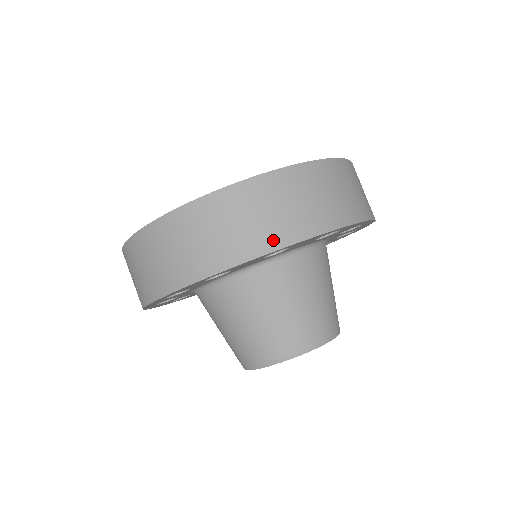
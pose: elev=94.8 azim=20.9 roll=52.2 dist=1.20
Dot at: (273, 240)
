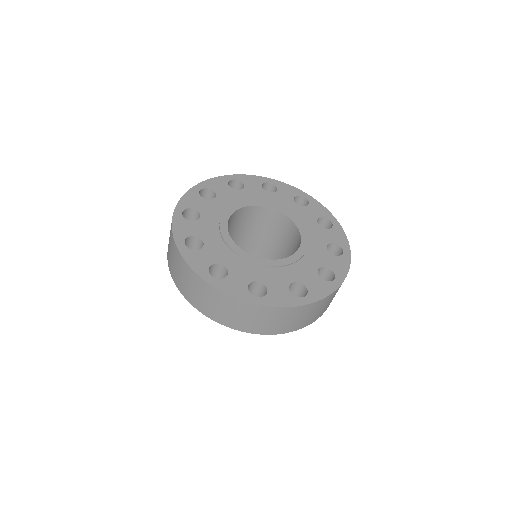
Dot at: (243, 328)
